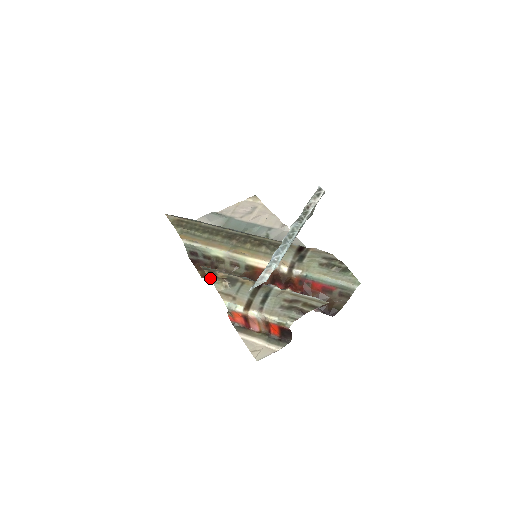
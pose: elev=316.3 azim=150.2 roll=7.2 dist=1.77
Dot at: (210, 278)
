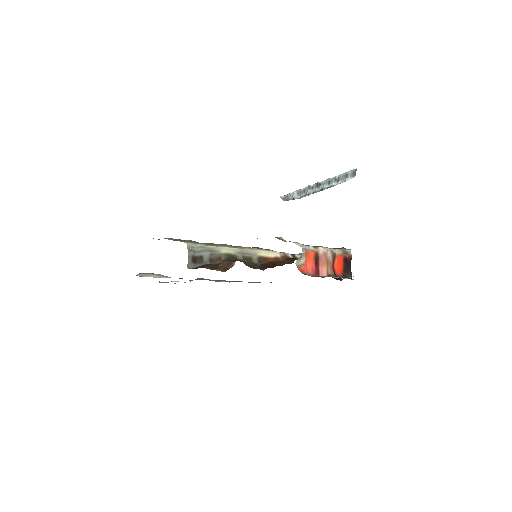
Dot at: occluded
